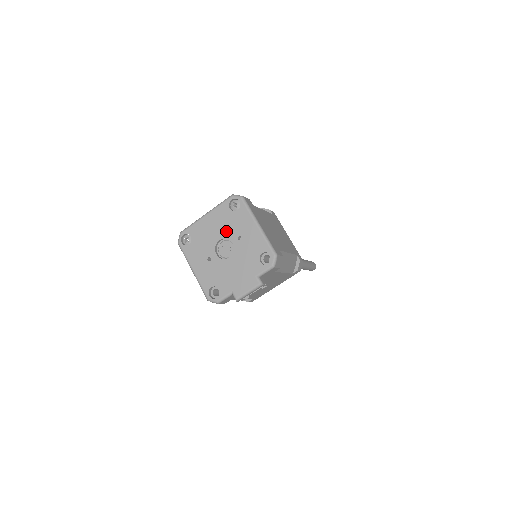
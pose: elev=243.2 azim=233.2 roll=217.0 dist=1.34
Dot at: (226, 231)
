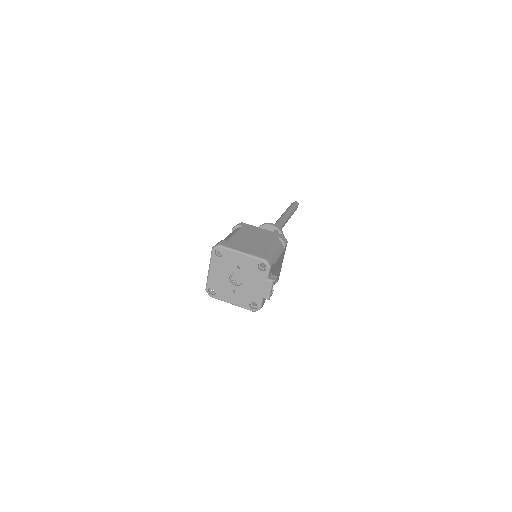
Dot at: (228, 270)
